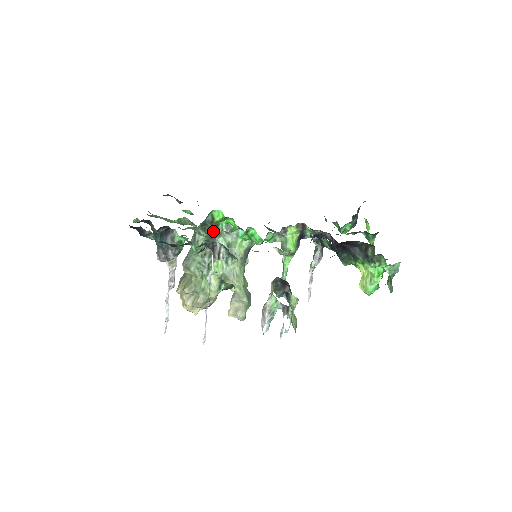
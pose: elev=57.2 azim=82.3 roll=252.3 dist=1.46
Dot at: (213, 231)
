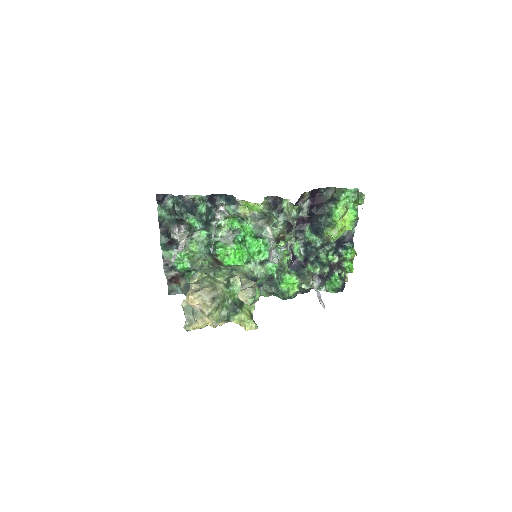
Dot at: (217, 262)
